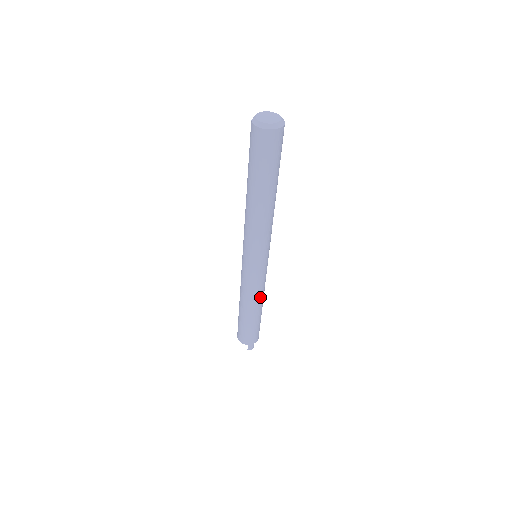
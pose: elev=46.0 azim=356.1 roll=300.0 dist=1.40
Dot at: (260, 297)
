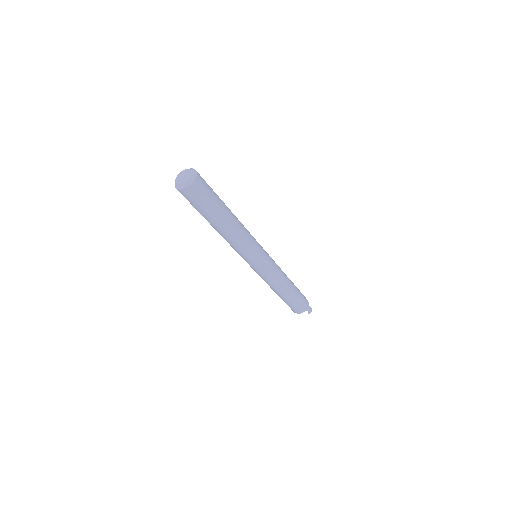
Dot at: (283, 278)
